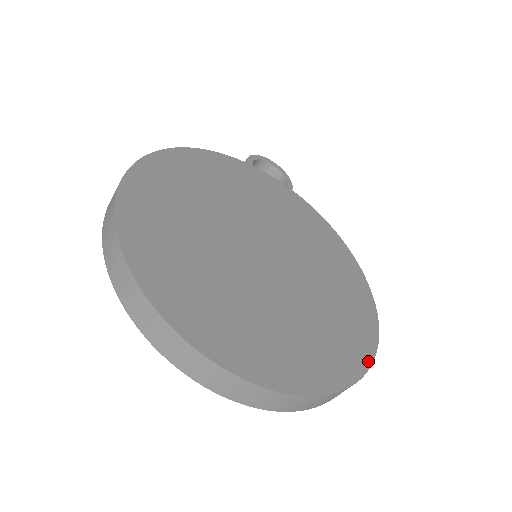
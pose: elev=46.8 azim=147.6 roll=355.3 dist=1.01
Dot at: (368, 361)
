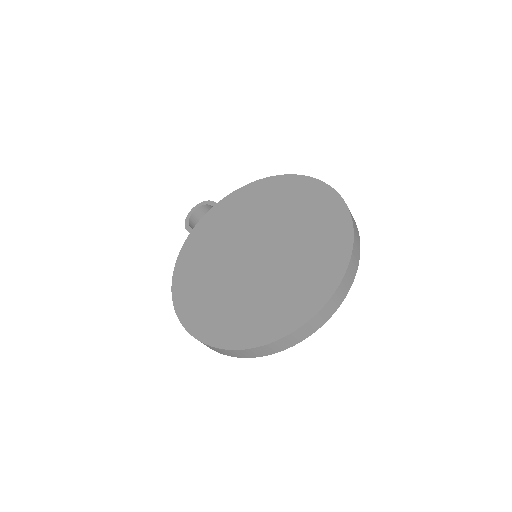
Dot at: (345, 209)
